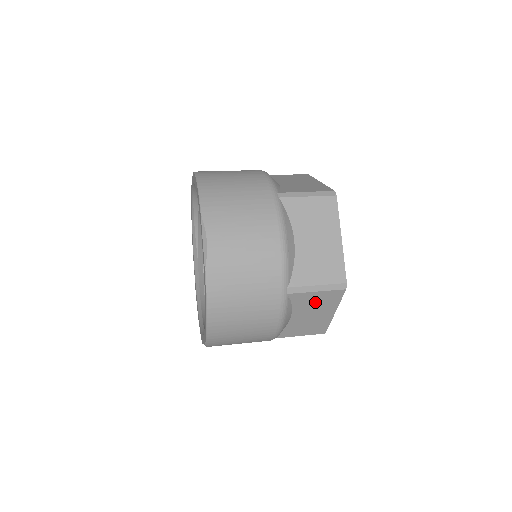
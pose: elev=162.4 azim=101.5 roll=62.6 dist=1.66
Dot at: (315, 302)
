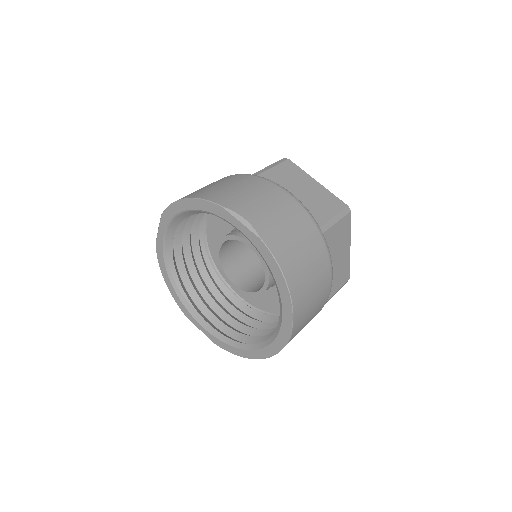
Dot at: (338, 237)
